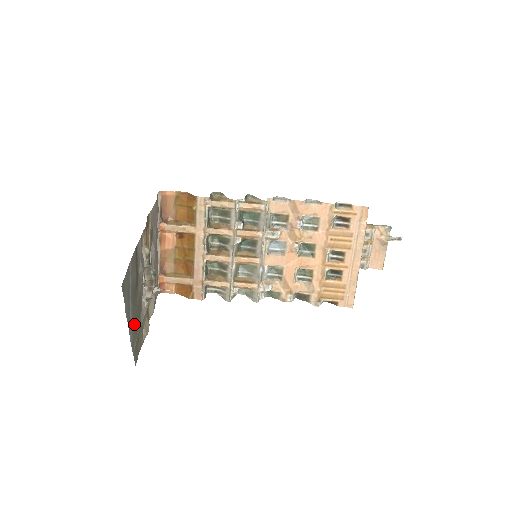
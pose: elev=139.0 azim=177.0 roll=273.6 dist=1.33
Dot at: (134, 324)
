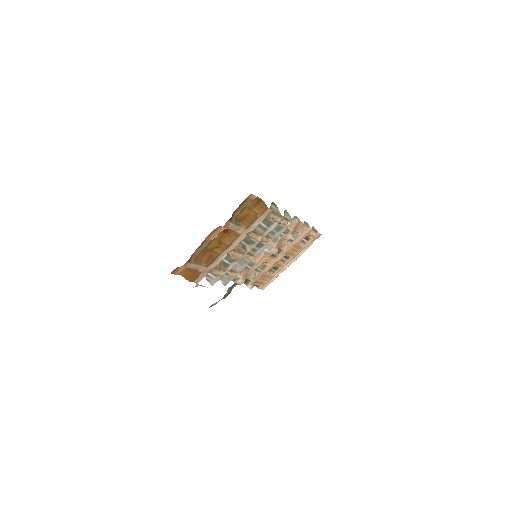
Dot at: occluded
